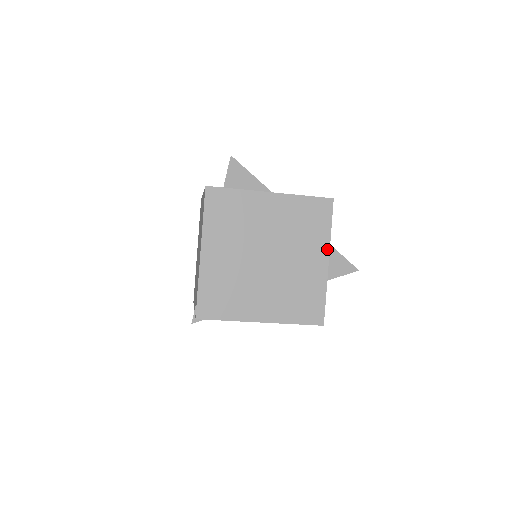
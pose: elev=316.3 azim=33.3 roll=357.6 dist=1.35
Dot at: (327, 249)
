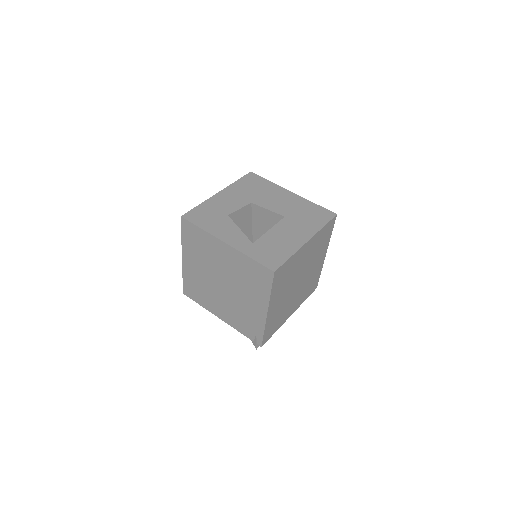
Dot at: (327, 248)
